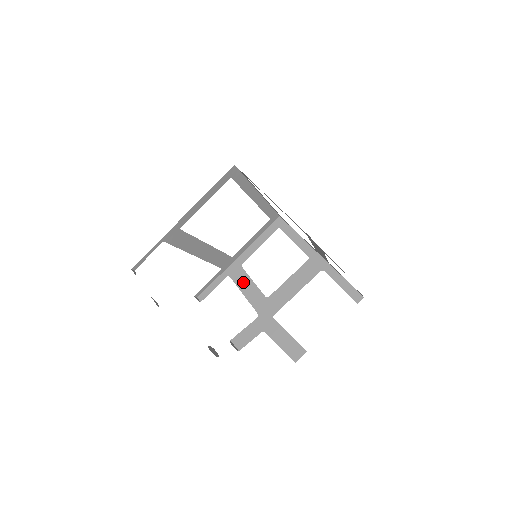
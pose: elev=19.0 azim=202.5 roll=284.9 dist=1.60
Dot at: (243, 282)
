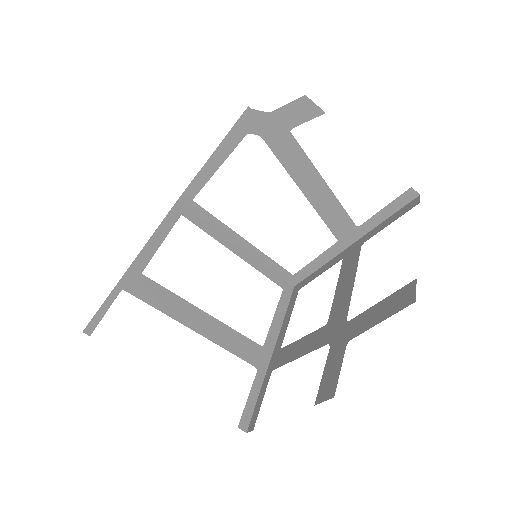
Dot at: (291, 352)
